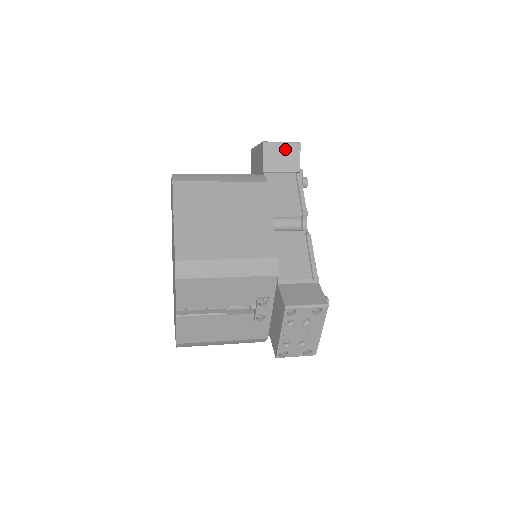
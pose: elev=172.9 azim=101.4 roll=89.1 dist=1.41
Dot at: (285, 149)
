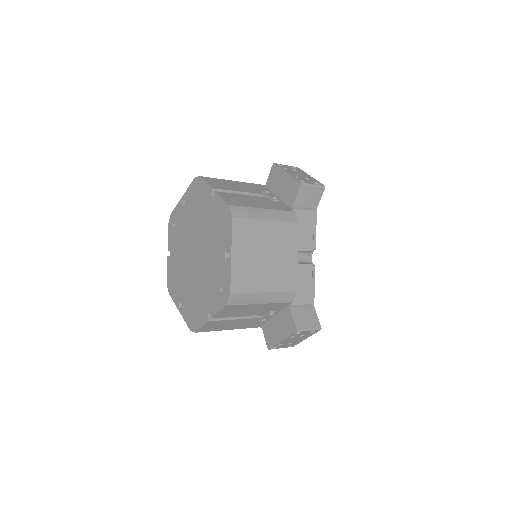
Dot at: (314, 191)
